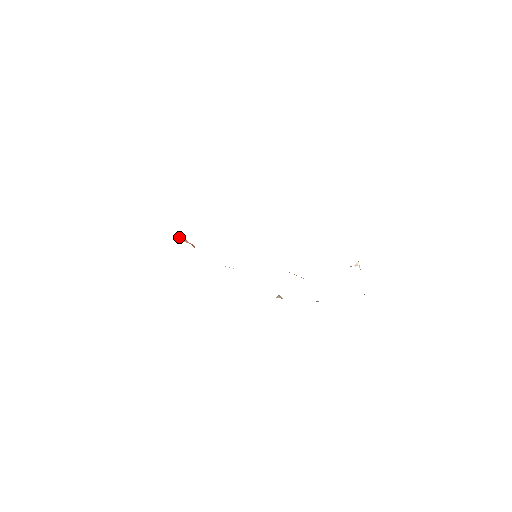
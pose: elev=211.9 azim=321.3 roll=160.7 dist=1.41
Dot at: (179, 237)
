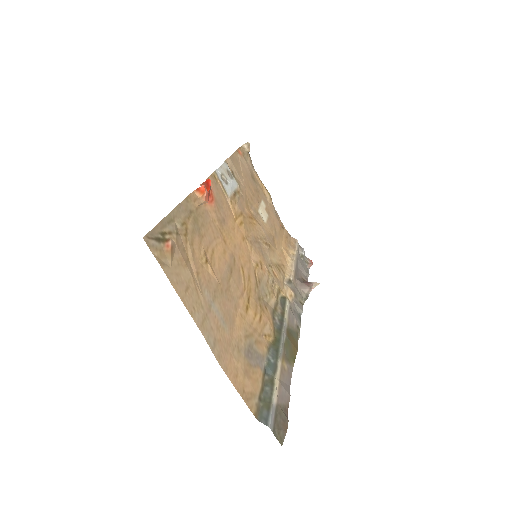
Dot at: (203, 193)
